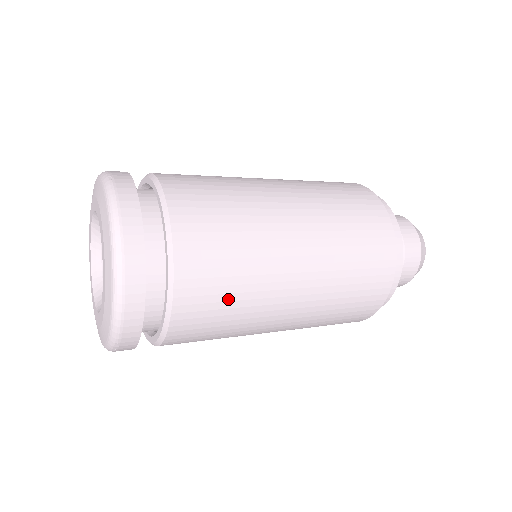
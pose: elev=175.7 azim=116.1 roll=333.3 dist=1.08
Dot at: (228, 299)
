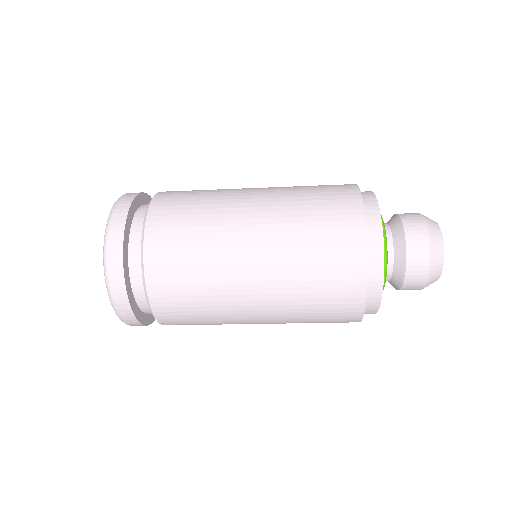
Dot at: (195, 197)
